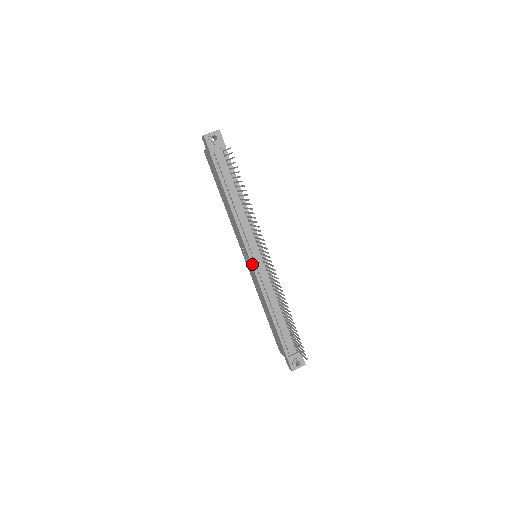
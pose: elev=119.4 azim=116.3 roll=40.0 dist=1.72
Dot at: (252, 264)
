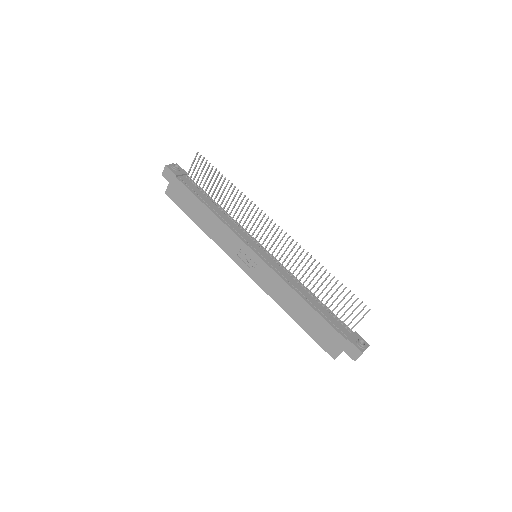
Dot at: (258, 255)
